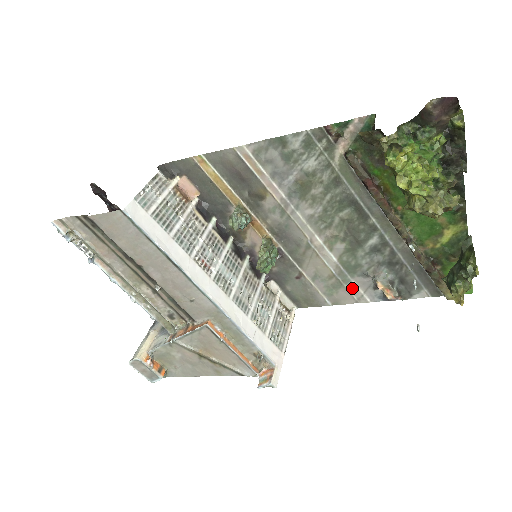
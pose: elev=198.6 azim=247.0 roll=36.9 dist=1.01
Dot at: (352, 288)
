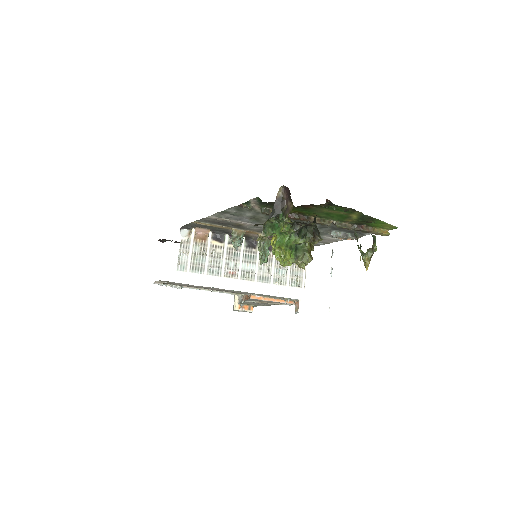
Dot at: (327, 239)
